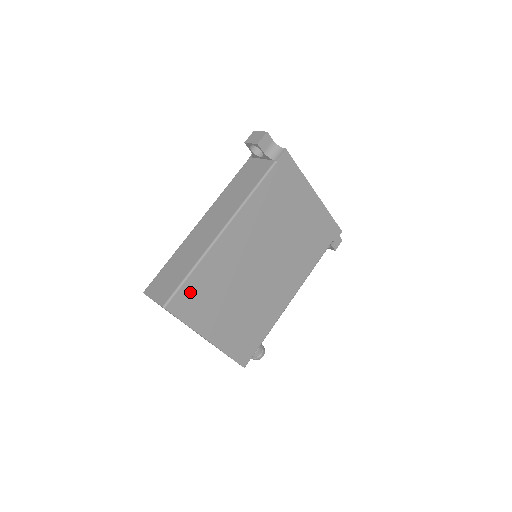
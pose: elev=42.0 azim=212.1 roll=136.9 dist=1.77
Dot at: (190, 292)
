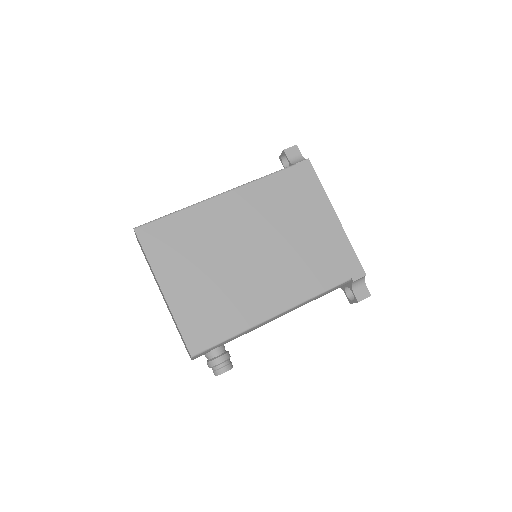
Dot at: (165, 230)
